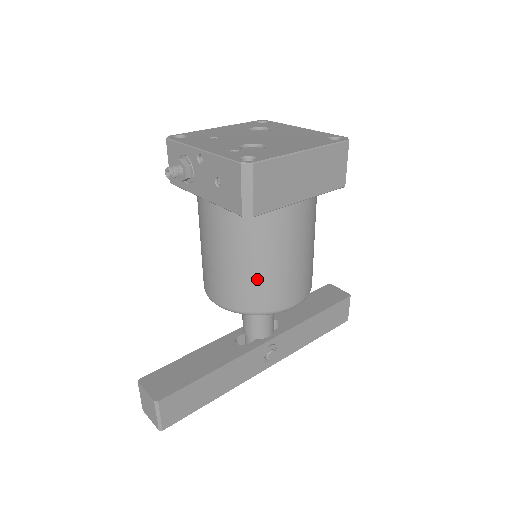
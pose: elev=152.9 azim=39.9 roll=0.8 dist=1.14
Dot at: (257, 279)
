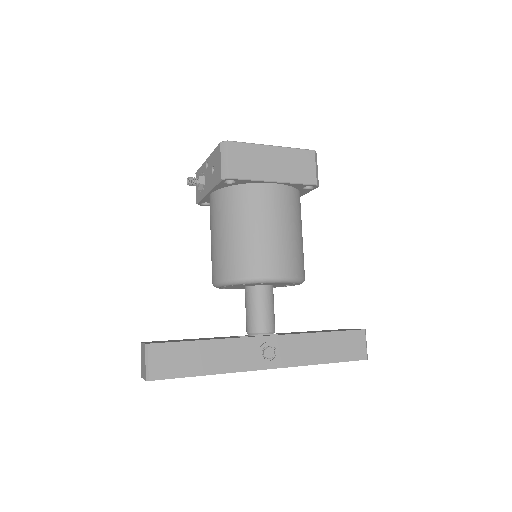
Dot at: (241, 245)
